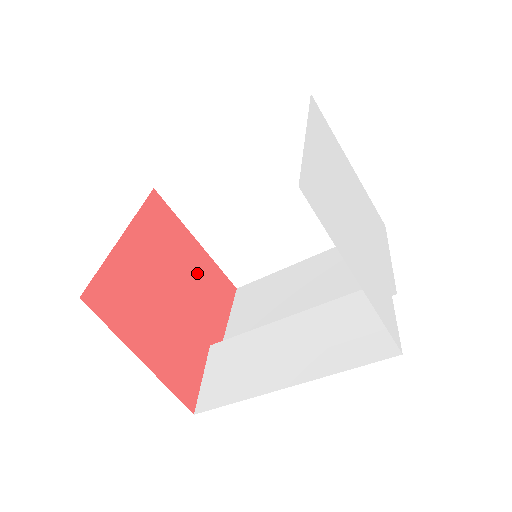
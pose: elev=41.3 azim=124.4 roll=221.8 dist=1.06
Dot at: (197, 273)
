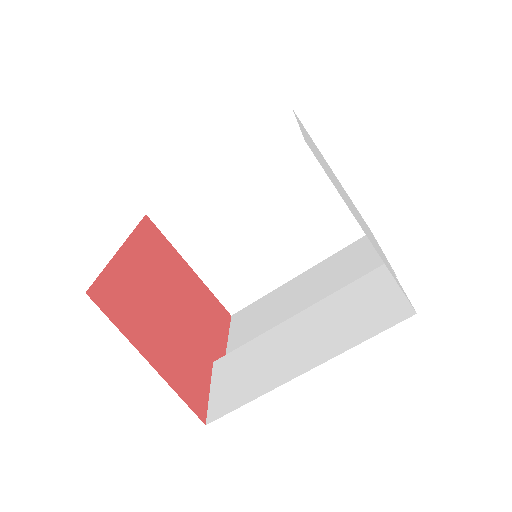
Dot at: (193, 294)
